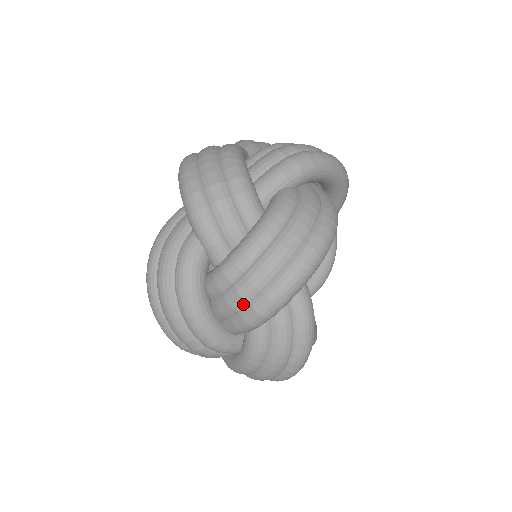
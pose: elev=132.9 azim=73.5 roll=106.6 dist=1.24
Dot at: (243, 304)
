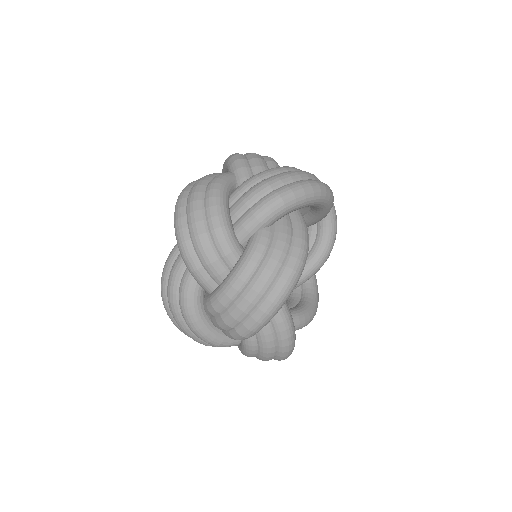
Dot at: (229, 328)
